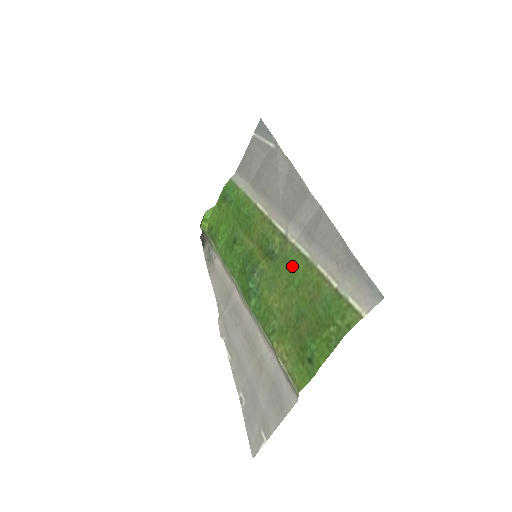
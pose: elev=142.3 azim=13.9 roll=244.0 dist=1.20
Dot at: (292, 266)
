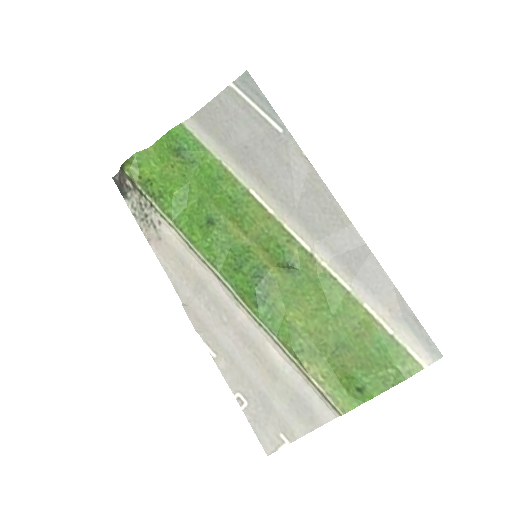
Dot at: (326, 292)
